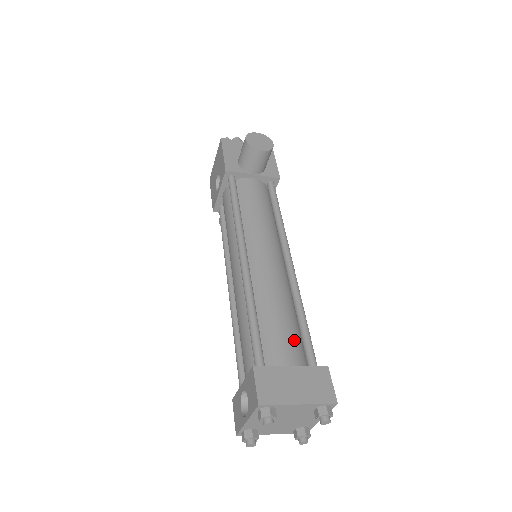
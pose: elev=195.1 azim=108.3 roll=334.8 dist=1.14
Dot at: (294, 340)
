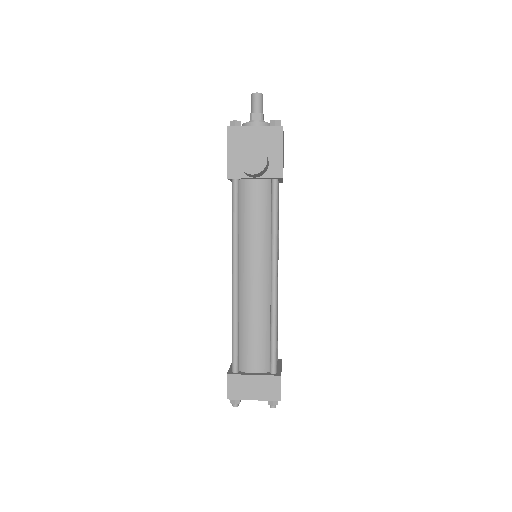
Dot at: (263, 351)
